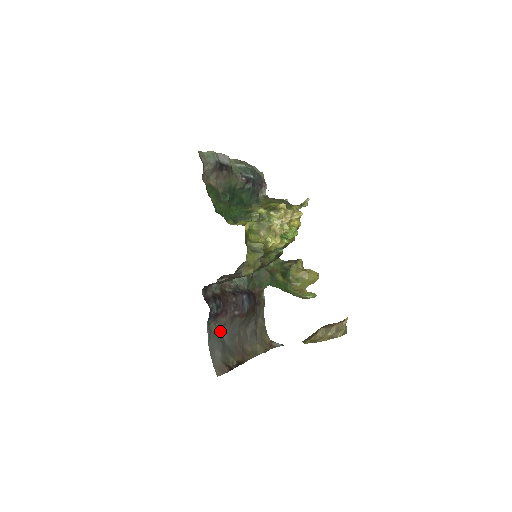
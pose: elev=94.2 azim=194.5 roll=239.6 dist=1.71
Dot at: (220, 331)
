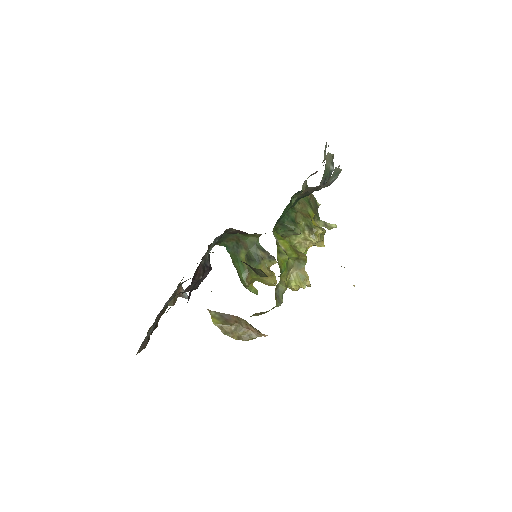
Dot at: occluded
